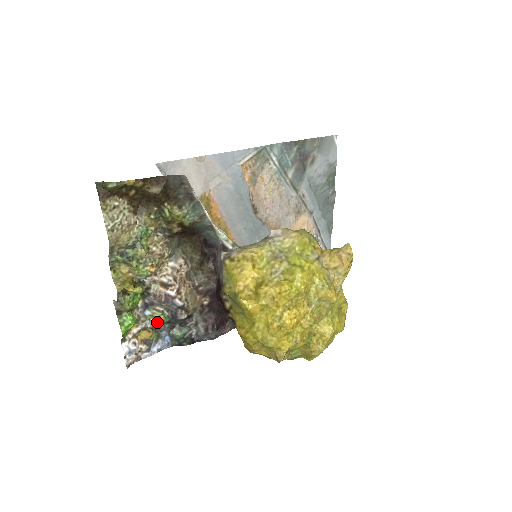
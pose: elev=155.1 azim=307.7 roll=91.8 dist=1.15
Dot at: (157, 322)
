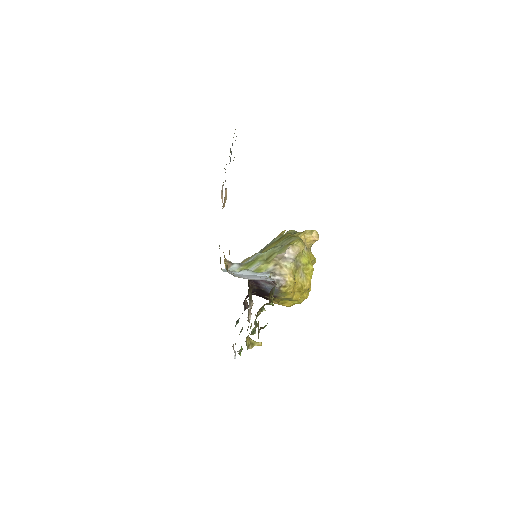
Dot at: occluded
